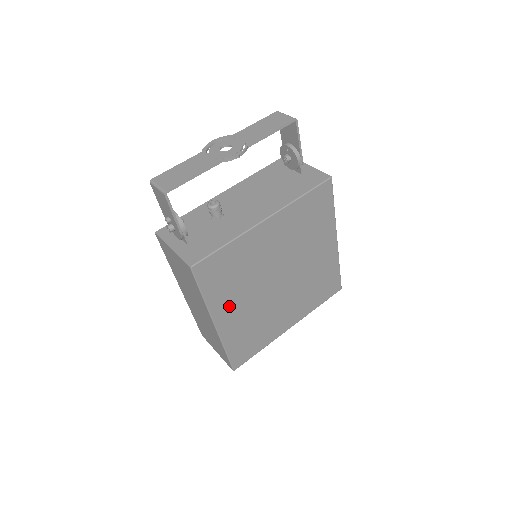
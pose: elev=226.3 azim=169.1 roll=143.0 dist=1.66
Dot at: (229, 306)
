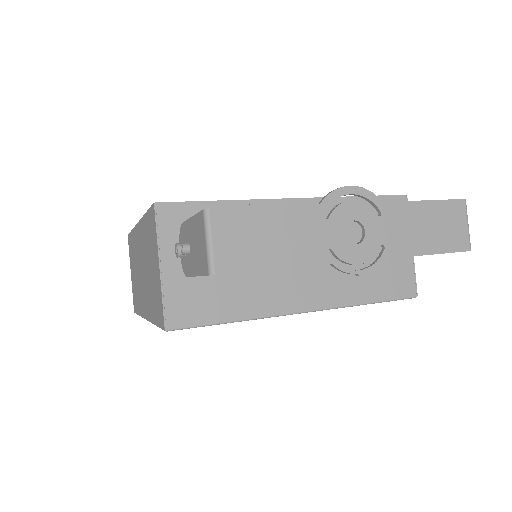
Dot at: occluded
